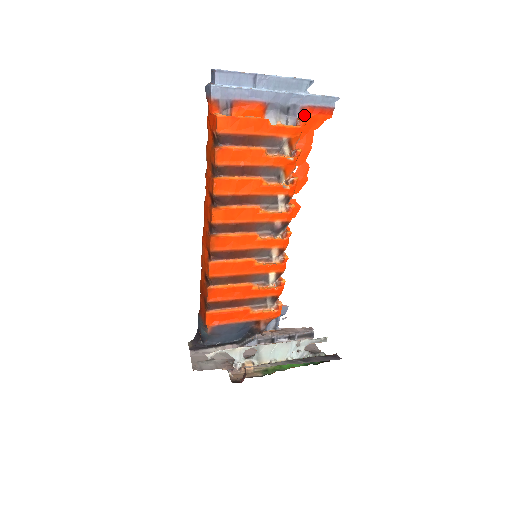
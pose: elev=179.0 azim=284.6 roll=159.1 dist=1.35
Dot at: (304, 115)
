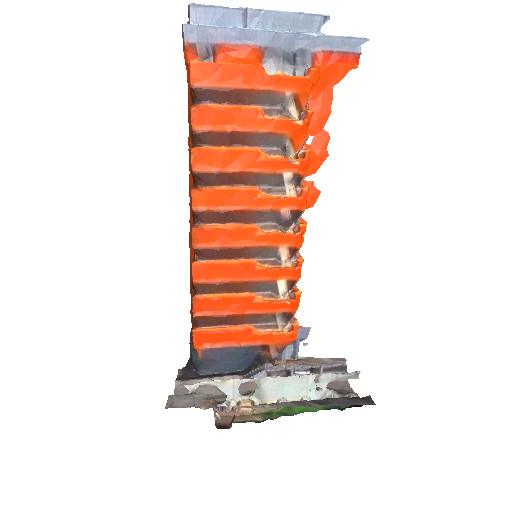
Dot at: (317, 64)
